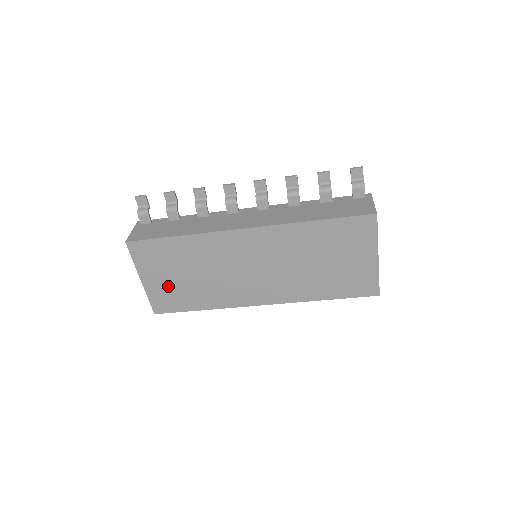
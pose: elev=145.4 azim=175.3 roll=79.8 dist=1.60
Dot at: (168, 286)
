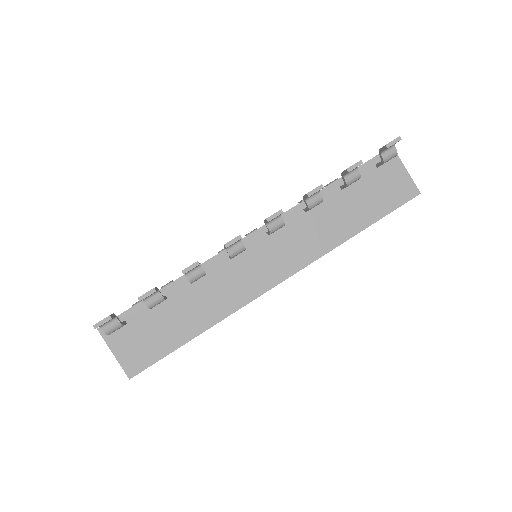
Dot at: occluded
